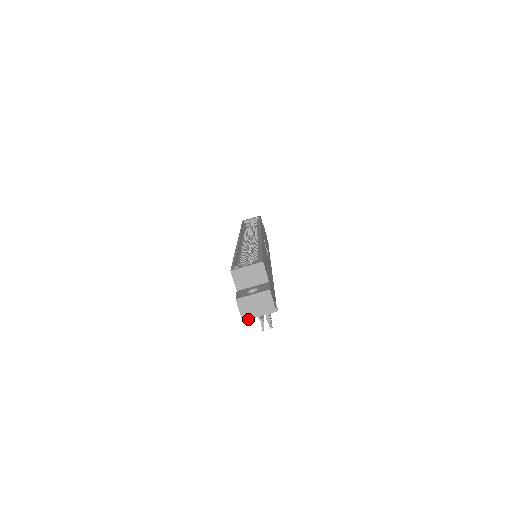
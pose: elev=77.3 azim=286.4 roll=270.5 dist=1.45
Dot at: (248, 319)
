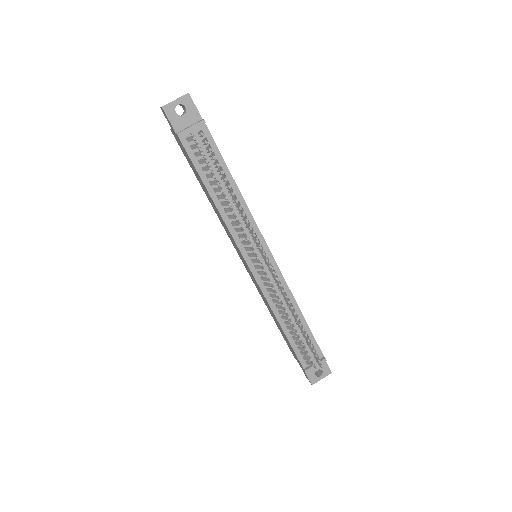
Dot at: (166, 105)
